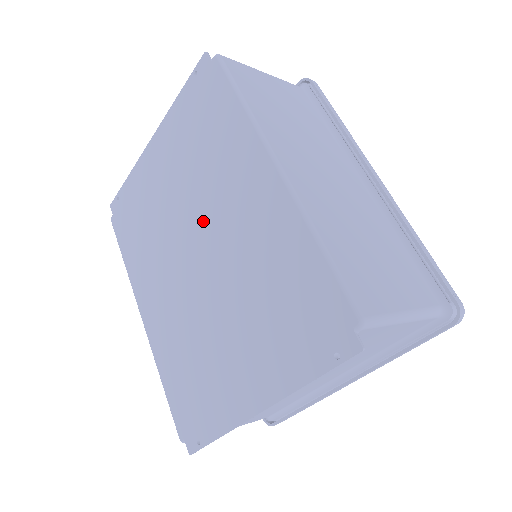
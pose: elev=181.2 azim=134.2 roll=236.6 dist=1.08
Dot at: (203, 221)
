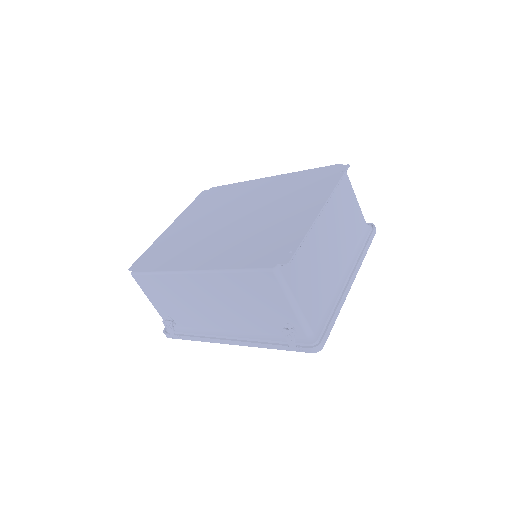
Dot at: (232, 210)
